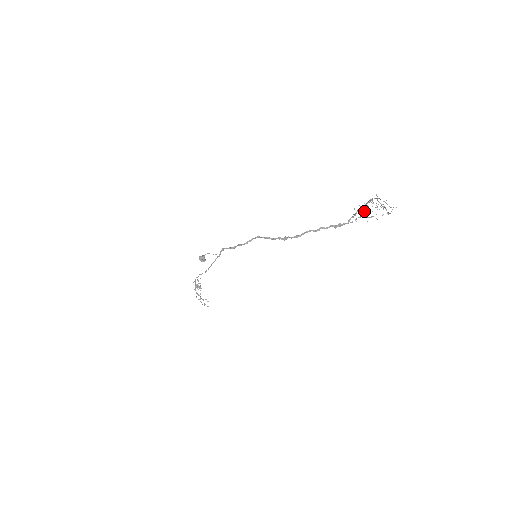
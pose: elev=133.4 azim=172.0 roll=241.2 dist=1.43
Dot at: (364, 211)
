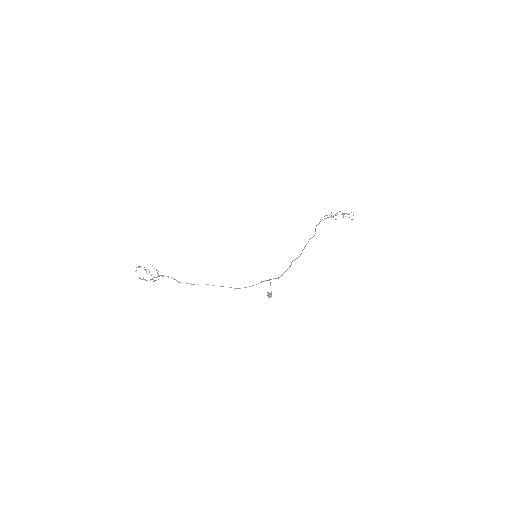
Dot at: occluded
